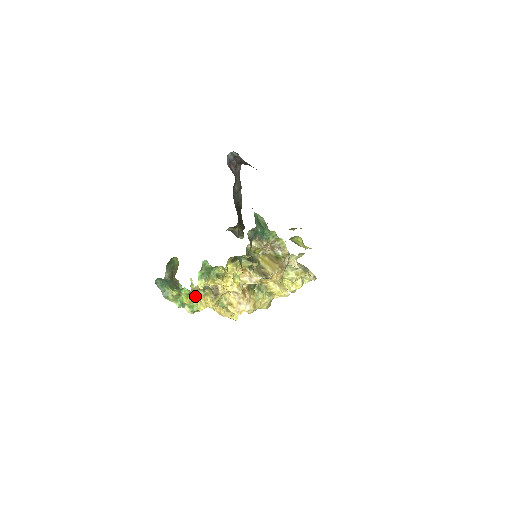
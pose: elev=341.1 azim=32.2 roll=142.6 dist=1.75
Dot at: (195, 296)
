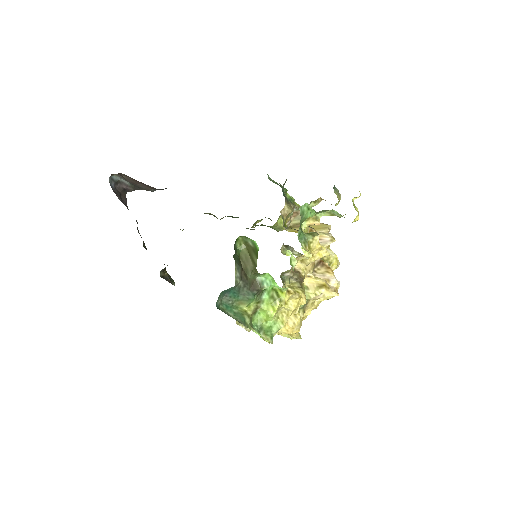
Dot at: (287, 291)
